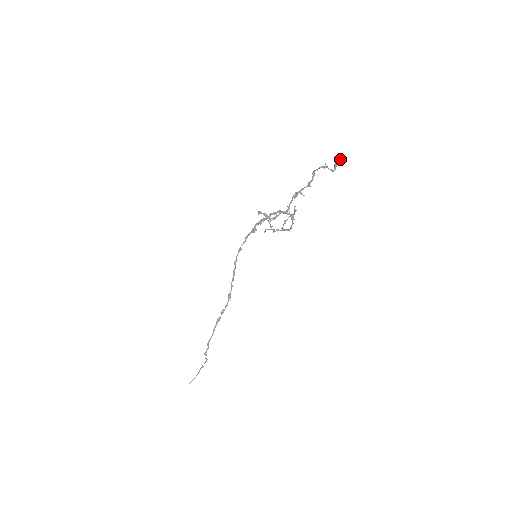
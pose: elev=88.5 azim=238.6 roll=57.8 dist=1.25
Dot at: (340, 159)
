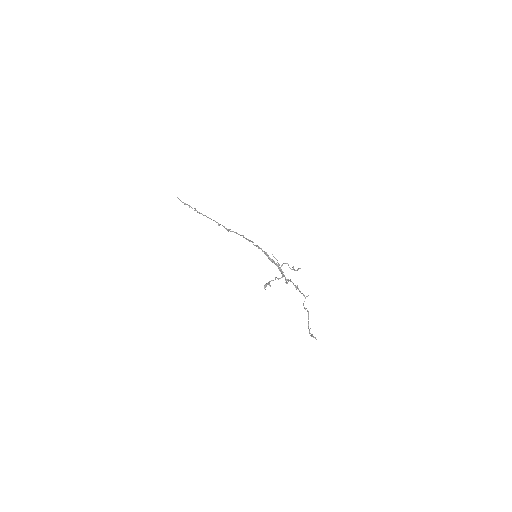
Dot at: (316, 339)
